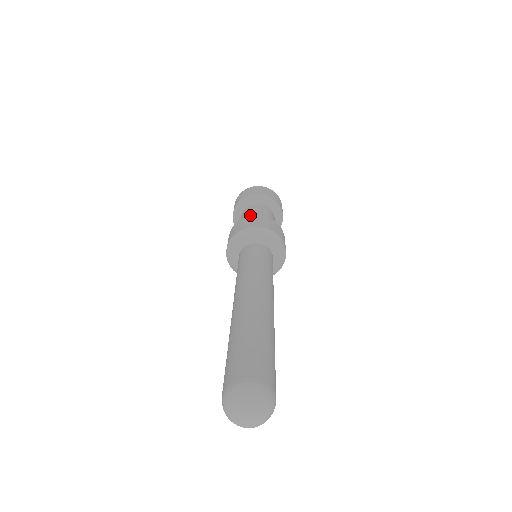
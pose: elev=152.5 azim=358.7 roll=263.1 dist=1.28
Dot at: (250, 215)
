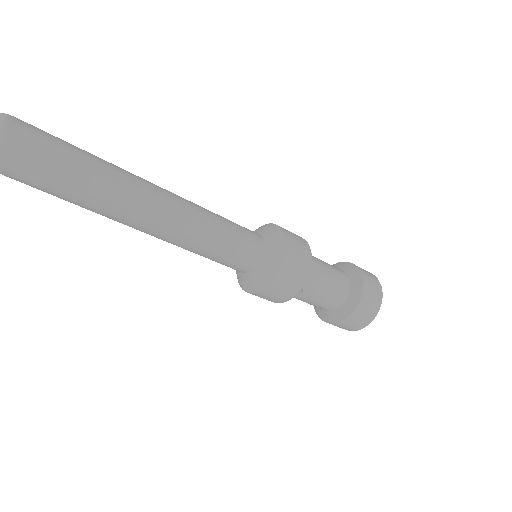
Dot at: occluded
